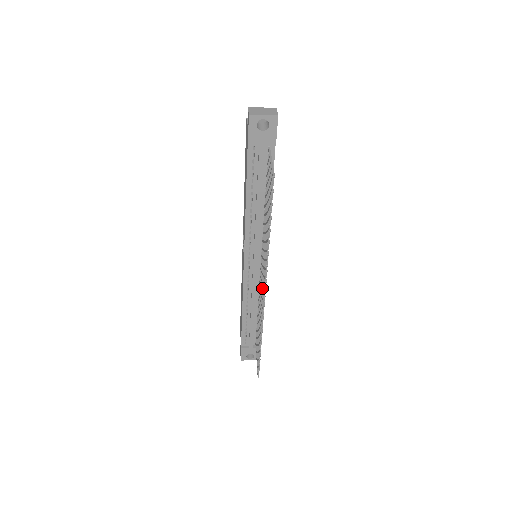
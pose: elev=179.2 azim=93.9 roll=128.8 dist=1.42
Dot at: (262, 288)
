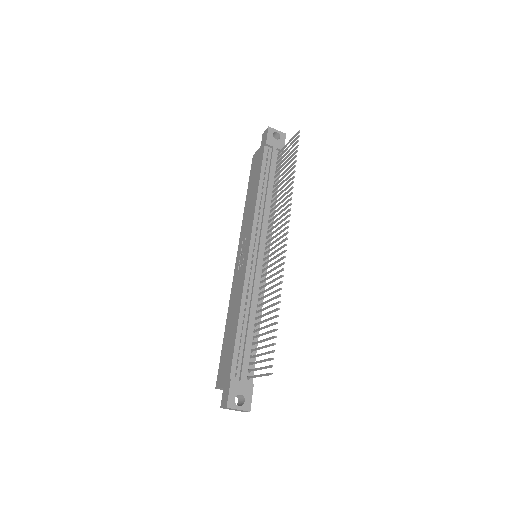
Dot at: (277, 249)
